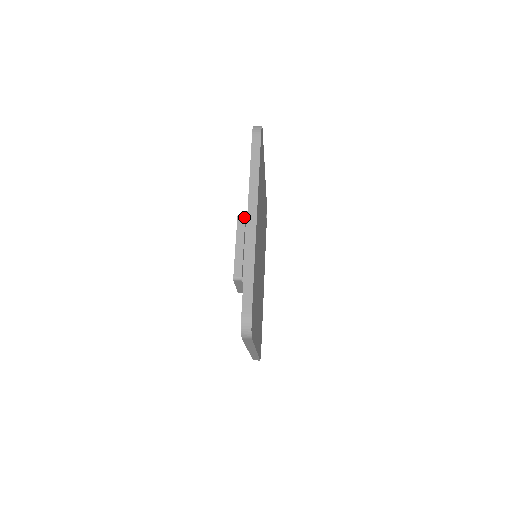
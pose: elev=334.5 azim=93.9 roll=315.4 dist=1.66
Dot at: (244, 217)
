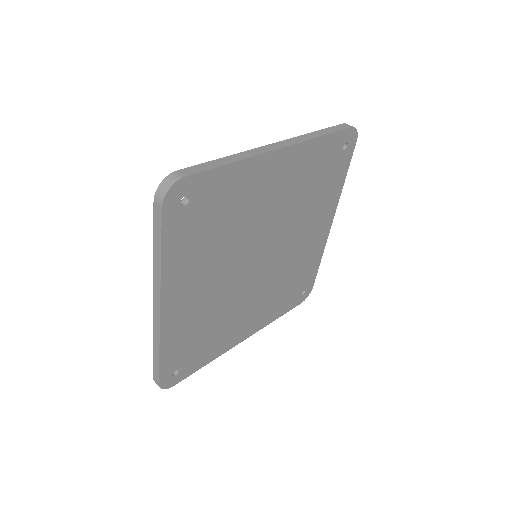
Dot at: occluded
